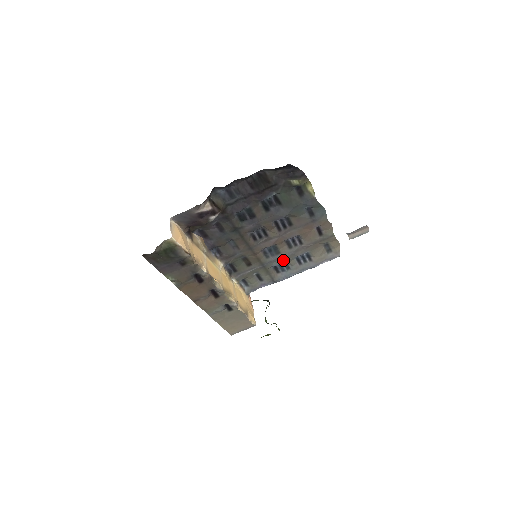
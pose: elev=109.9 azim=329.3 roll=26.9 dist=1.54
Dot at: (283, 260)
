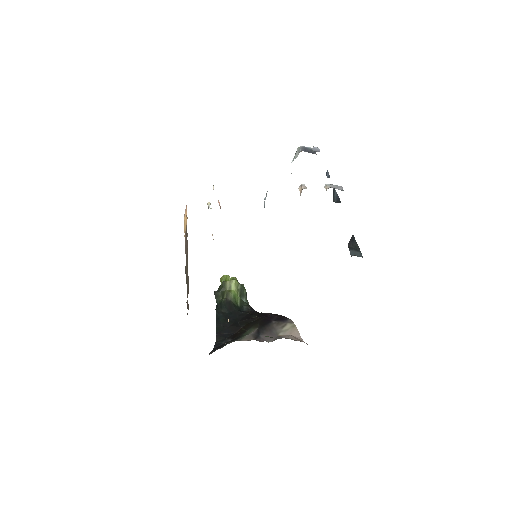
Dot at: occluded
